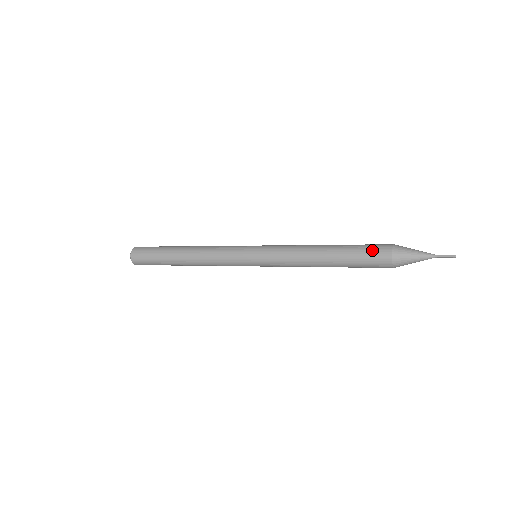
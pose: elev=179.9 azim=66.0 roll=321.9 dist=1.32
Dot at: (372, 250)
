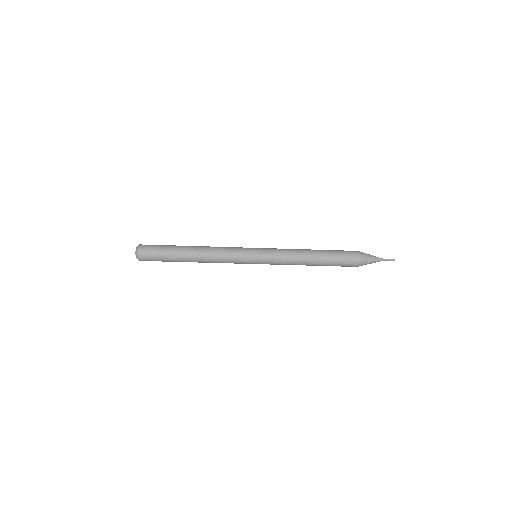
Dot at: (346, 255)
